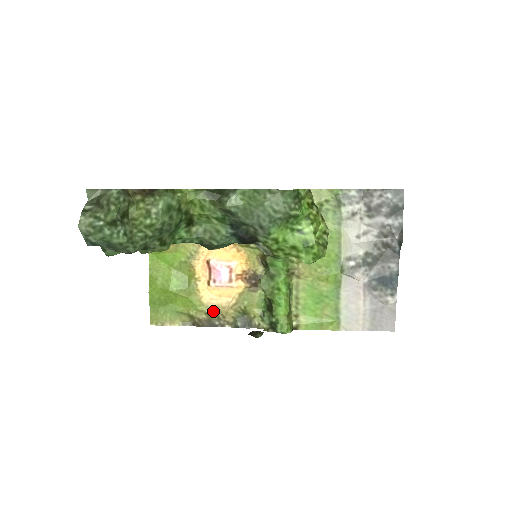
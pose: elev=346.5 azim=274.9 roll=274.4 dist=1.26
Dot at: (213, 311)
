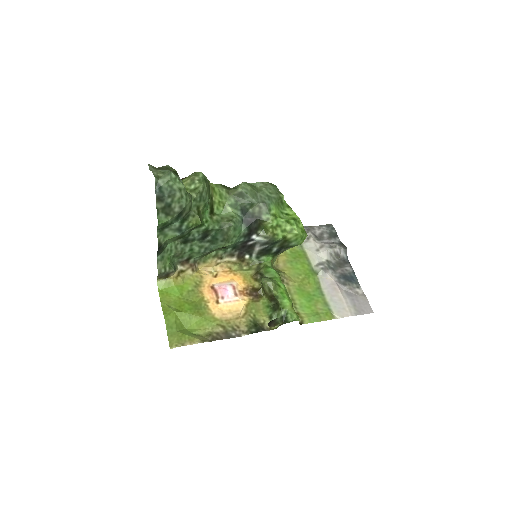
Dot at: (227, 323)
